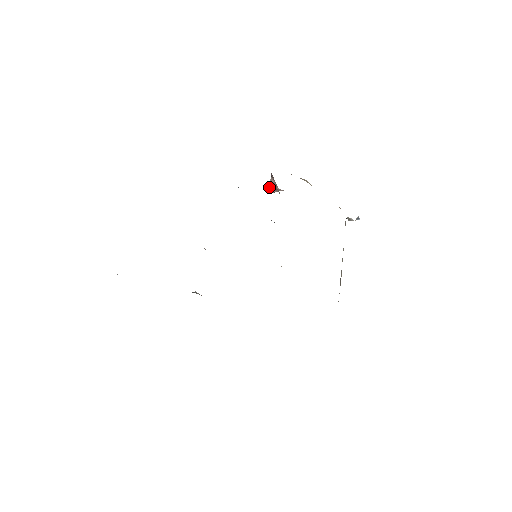
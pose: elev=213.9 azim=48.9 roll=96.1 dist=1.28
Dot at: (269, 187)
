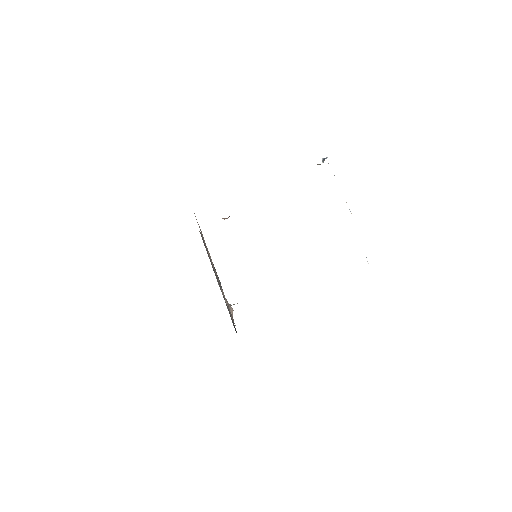
Dot at: occluded
